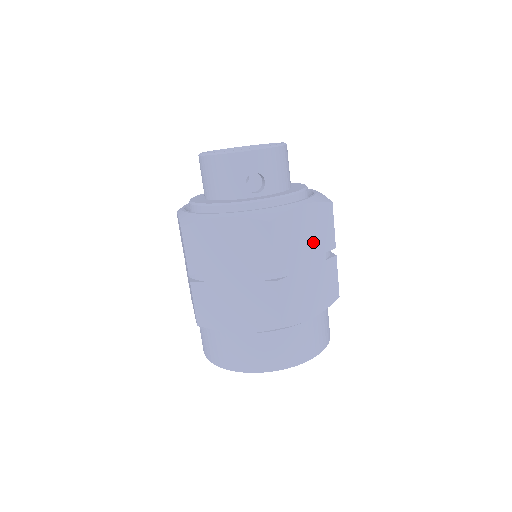
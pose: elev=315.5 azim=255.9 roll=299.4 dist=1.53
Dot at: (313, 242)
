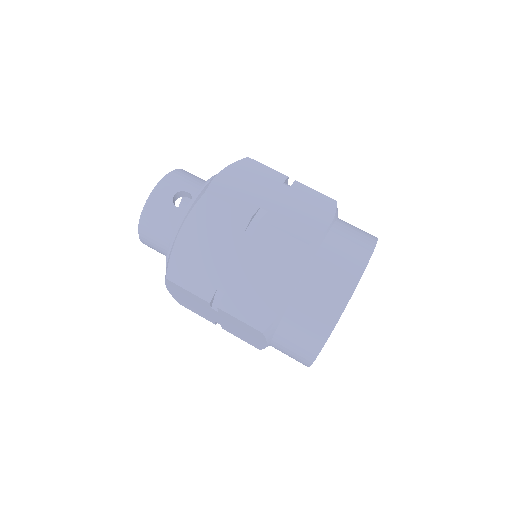
Dot at: (262, 184)
